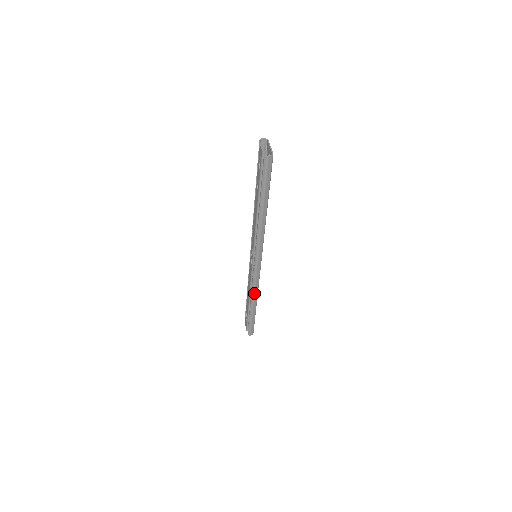
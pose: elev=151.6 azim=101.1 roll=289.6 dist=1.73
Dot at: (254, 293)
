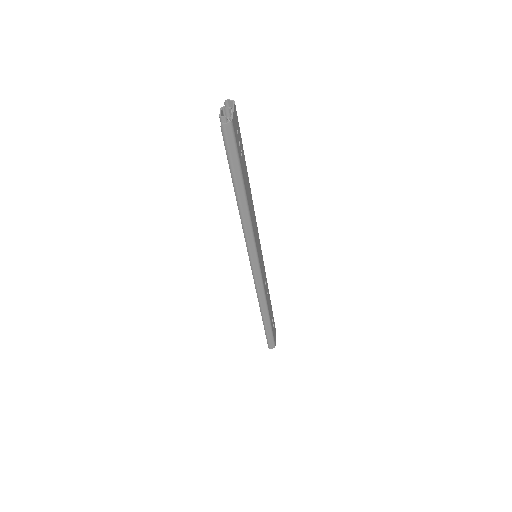
Dot at: (260, 301)
